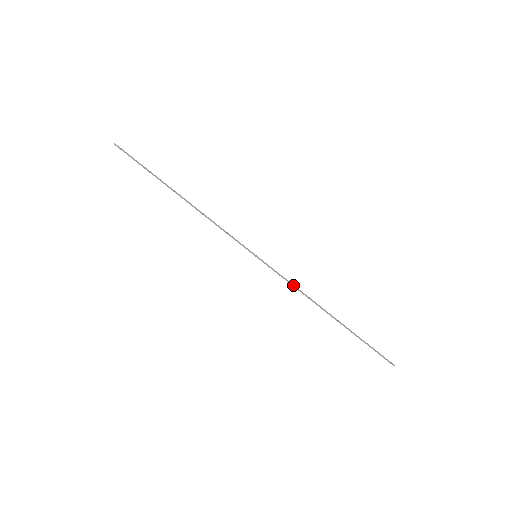
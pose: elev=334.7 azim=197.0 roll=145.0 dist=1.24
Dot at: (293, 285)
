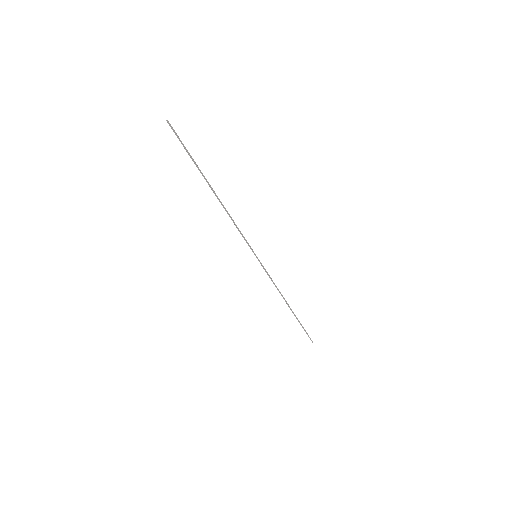
Dot at: (273, 283)
